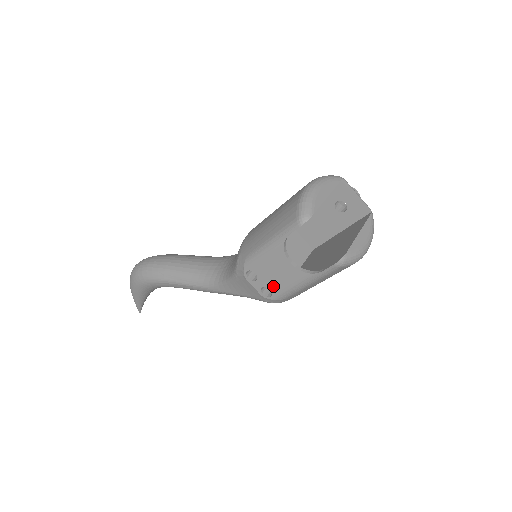
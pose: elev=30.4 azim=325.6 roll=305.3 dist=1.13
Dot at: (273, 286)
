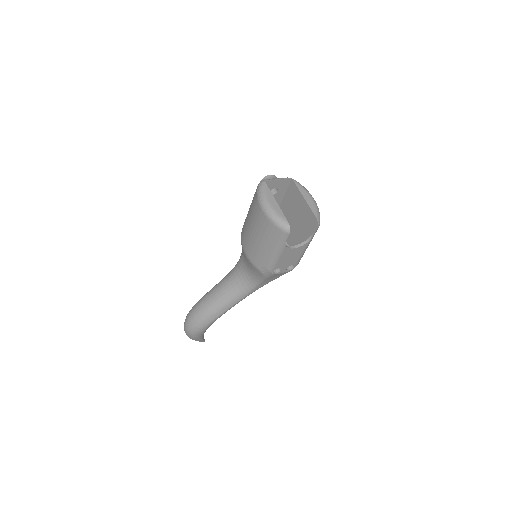
Dot at: (292, 263)
